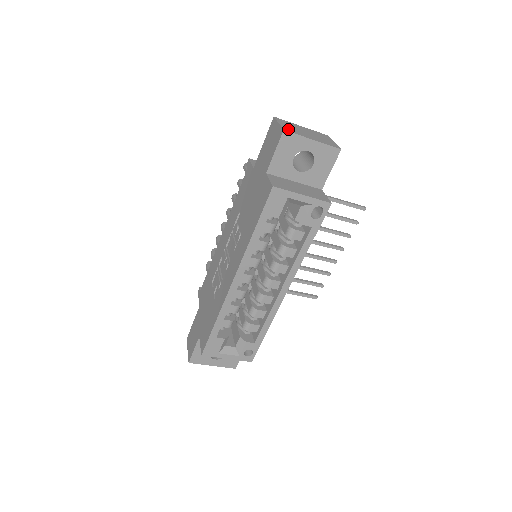
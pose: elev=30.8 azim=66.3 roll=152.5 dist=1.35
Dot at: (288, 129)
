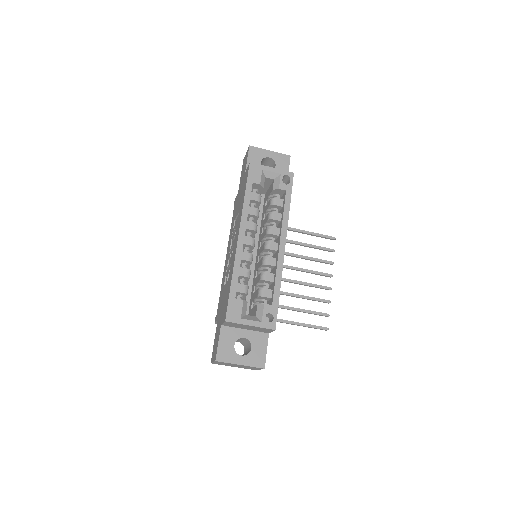
Dot at: occluded
